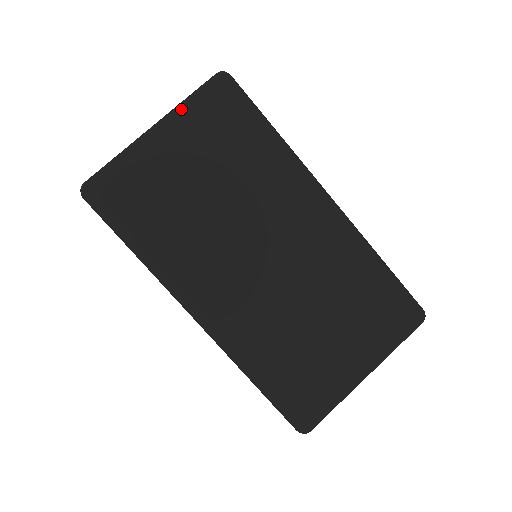
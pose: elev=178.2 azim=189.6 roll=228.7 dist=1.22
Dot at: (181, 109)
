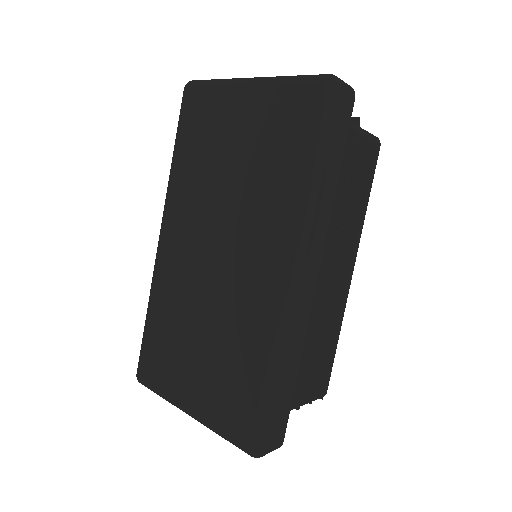
Dot at: (274, 81)
